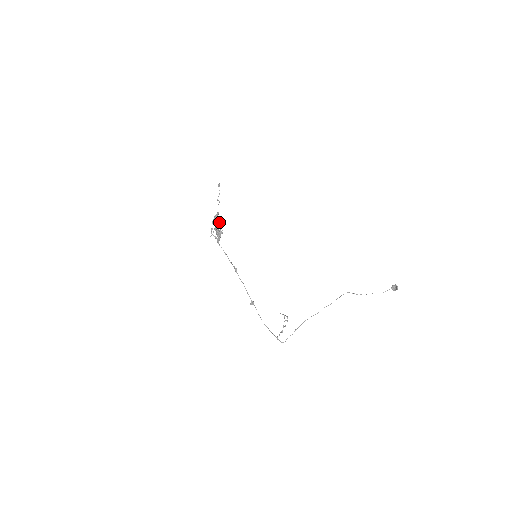
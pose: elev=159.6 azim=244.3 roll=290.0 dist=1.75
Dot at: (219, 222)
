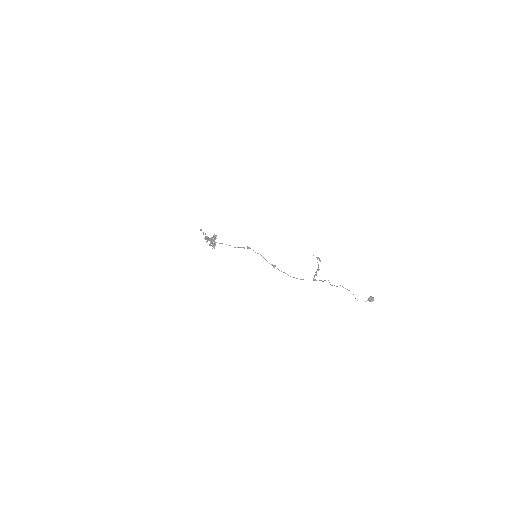
Dot at: (210, 241)
